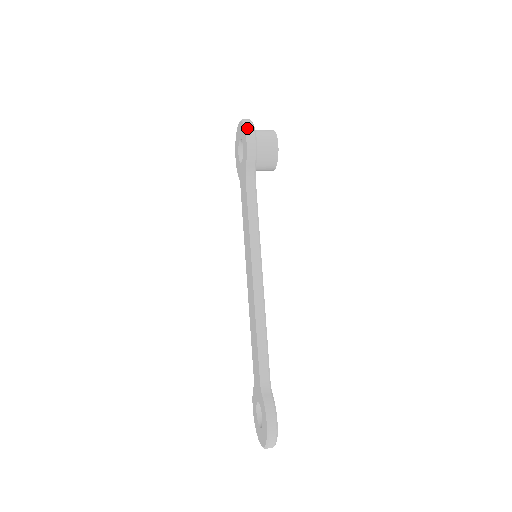
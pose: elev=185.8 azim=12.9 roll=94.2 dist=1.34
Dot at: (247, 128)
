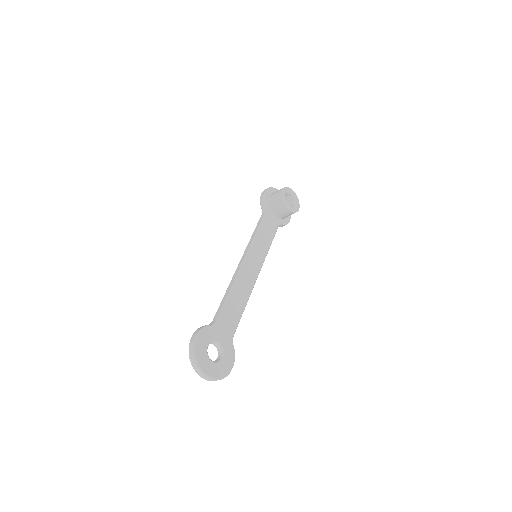
Dot at: occluded
